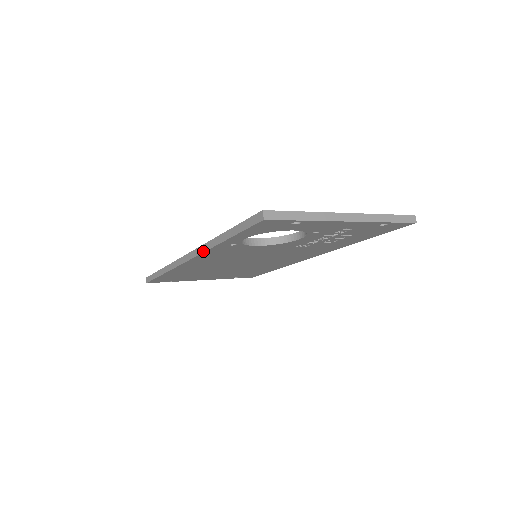
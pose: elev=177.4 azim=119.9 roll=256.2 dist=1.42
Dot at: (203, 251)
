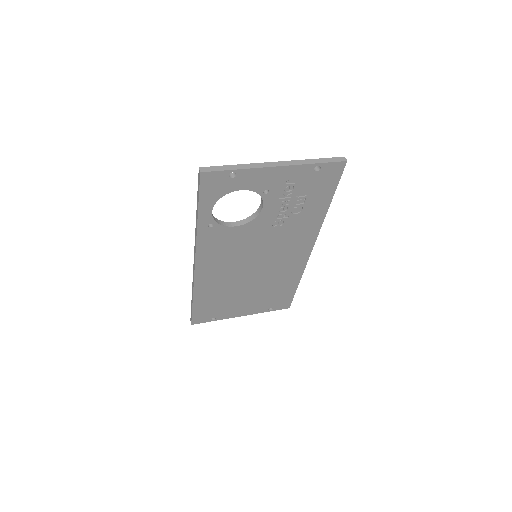
Dot at: (195, 244)
